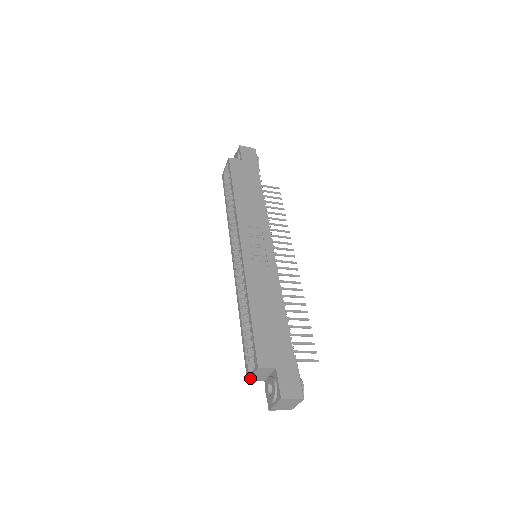
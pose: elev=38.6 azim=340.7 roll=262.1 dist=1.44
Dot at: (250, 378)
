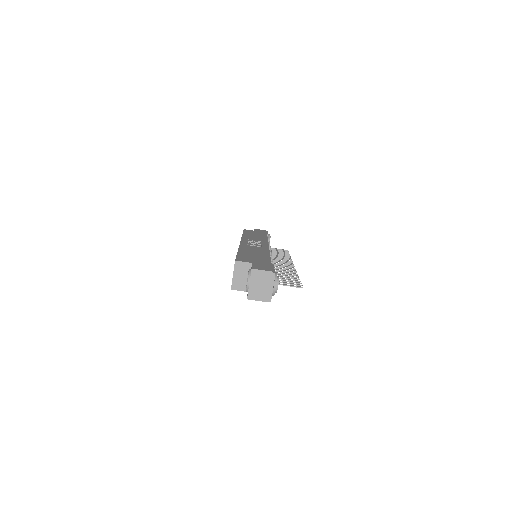
Dot at: (233, 284)
